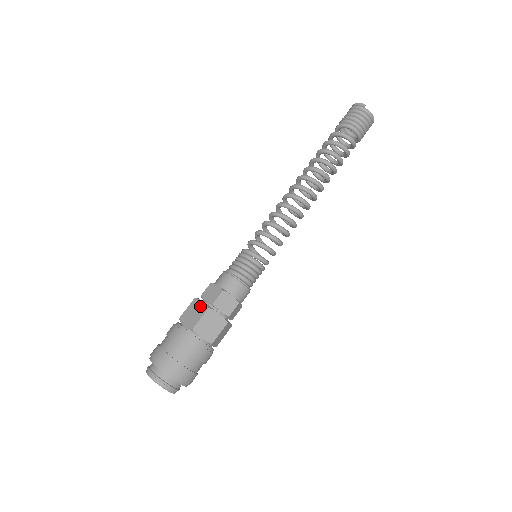
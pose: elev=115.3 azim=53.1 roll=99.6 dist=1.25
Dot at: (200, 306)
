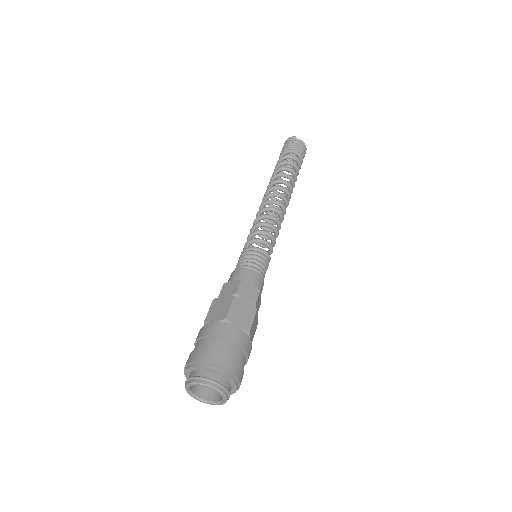
Dot at: (224, 300)
